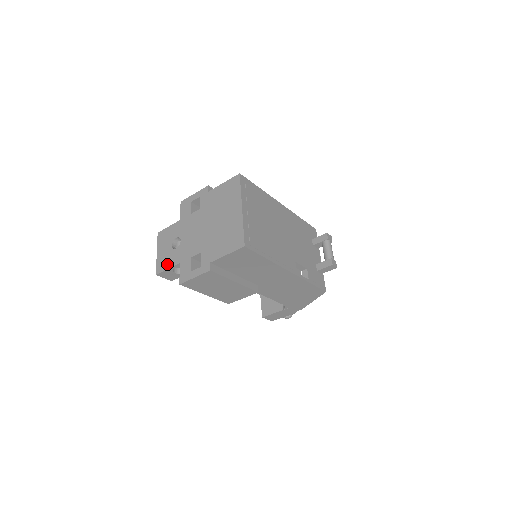
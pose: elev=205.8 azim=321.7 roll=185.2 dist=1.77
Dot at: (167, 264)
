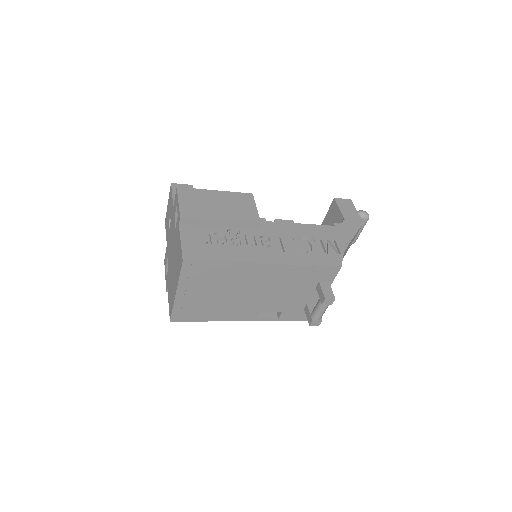
Dot at: (166, 229)
